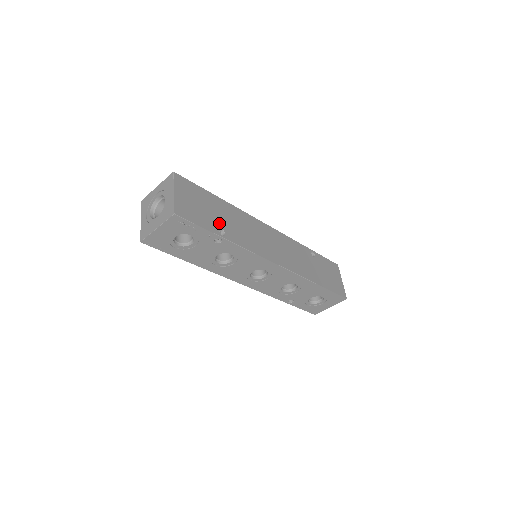
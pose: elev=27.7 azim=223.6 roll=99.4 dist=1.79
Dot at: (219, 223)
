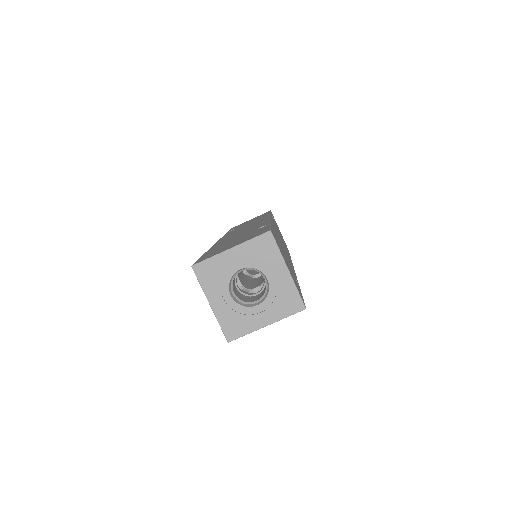
Dot at: (291, 269)
